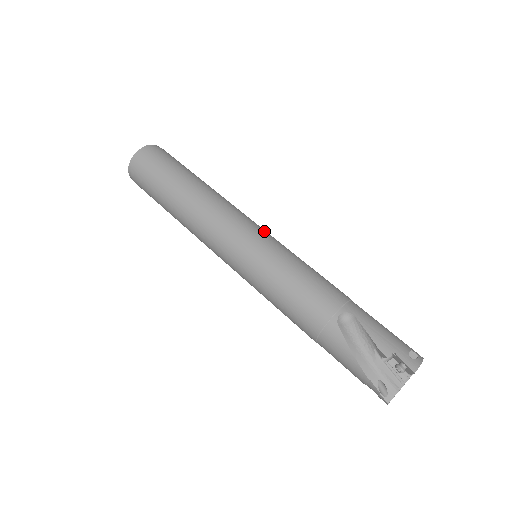
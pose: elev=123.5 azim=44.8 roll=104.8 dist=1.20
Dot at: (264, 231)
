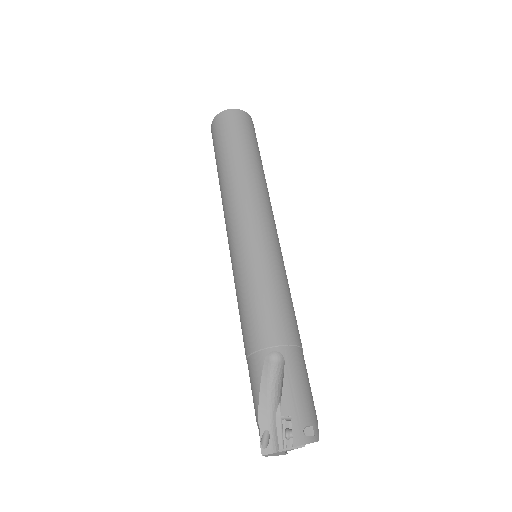
Dot at: (273, 238)
